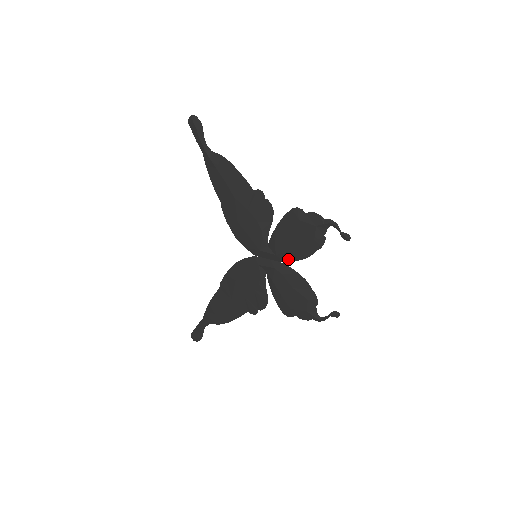
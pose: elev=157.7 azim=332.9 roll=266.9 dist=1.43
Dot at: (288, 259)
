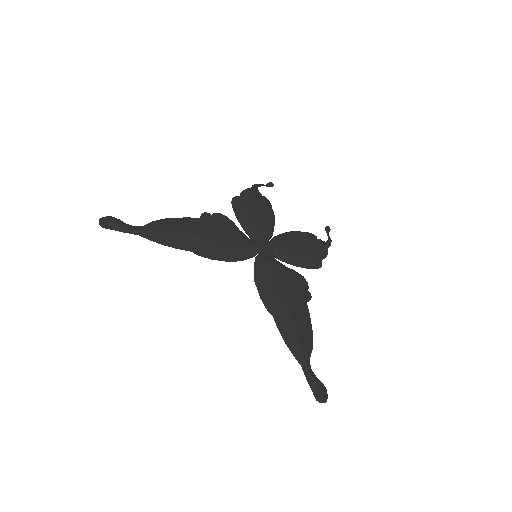
Dot at: (270, 232)
